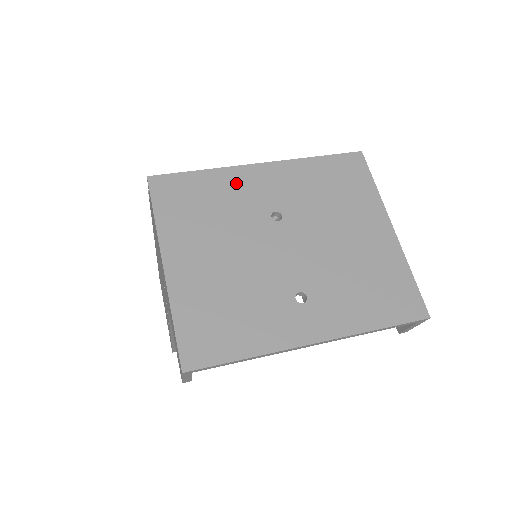
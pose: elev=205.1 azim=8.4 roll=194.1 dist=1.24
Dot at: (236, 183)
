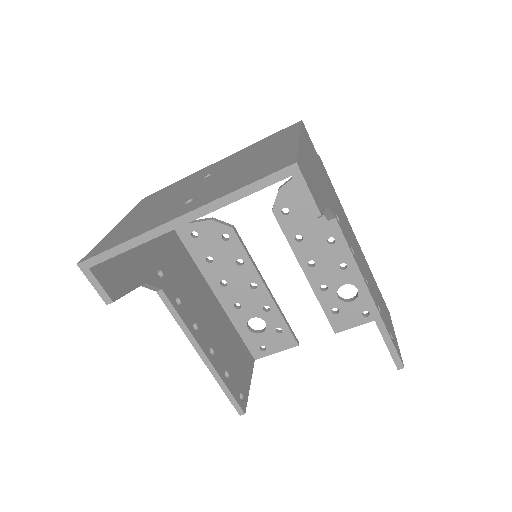
Dot at: (194, 176)
